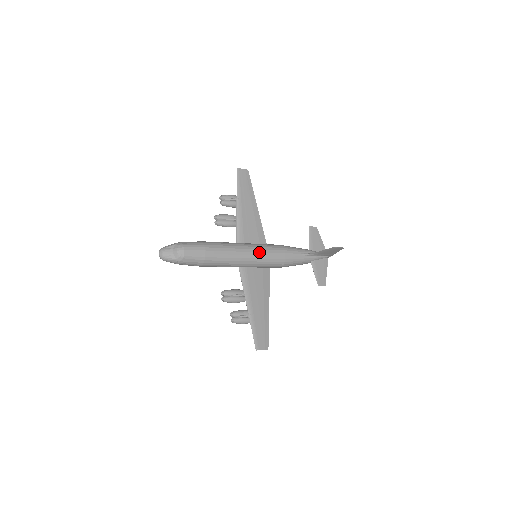
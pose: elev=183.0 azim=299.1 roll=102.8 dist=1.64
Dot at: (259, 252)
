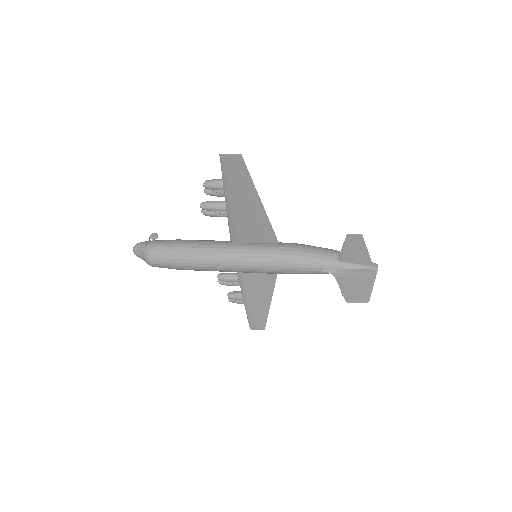
Dot at: (249, 268)
